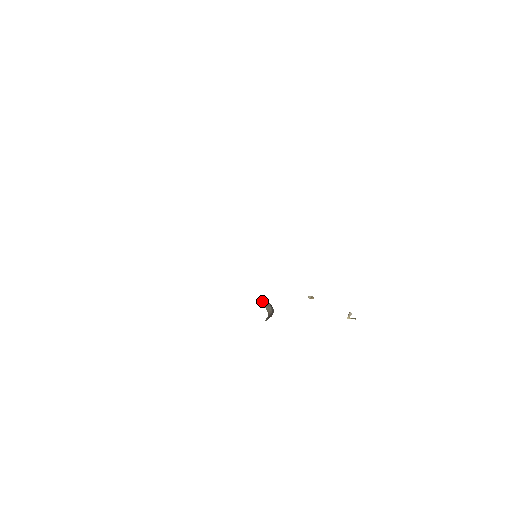
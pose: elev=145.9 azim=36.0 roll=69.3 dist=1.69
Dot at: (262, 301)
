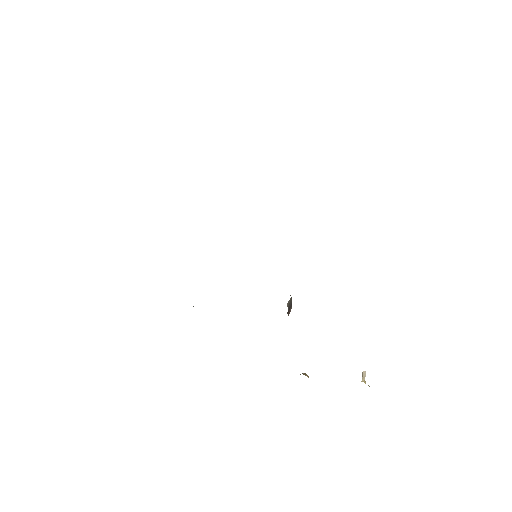
Dot at: occluded
